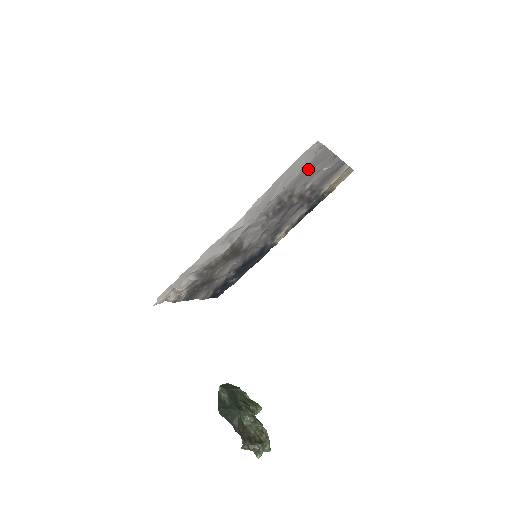
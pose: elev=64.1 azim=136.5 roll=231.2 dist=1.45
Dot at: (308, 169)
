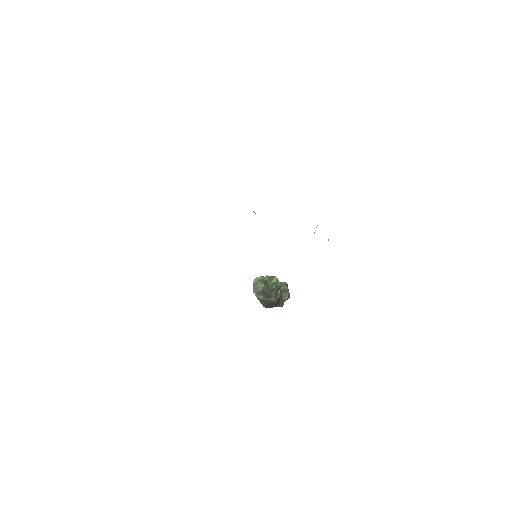
Dot at: occluded
